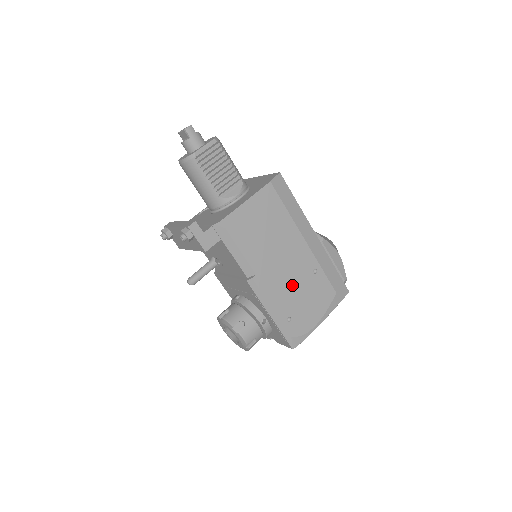
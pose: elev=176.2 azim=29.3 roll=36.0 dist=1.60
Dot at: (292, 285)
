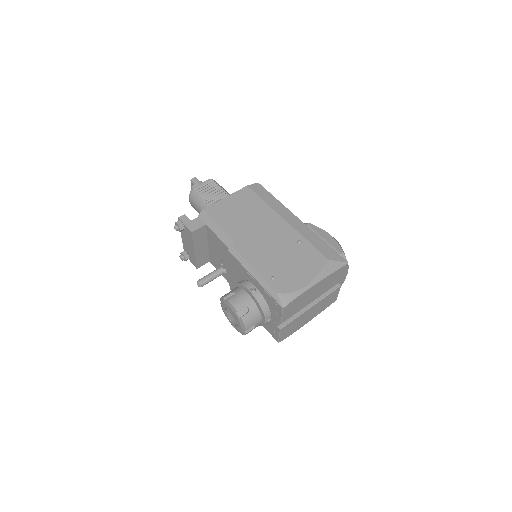
Dot at: (274, 252)
